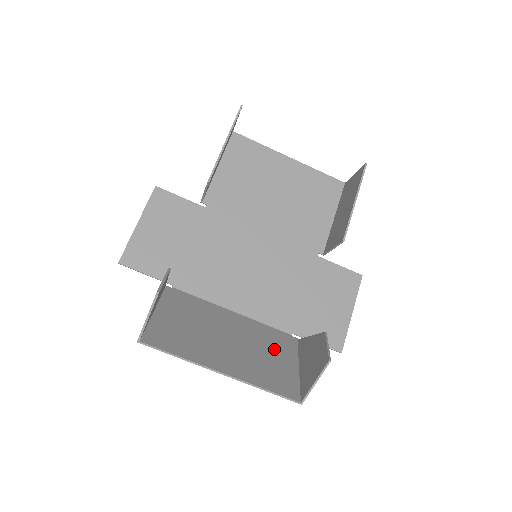
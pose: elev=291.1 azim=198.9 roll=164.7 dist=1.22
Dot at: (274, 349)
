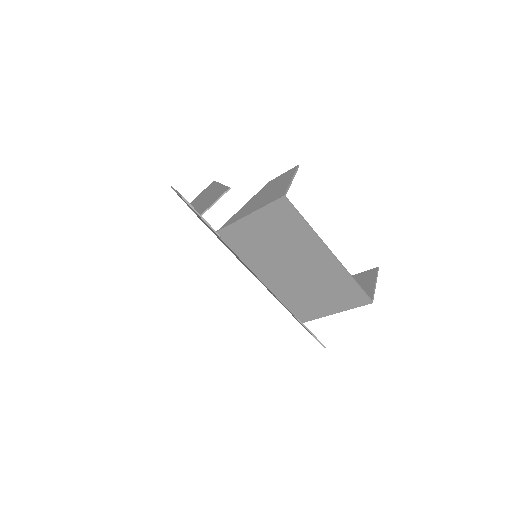
Dot at: (312, 298)
